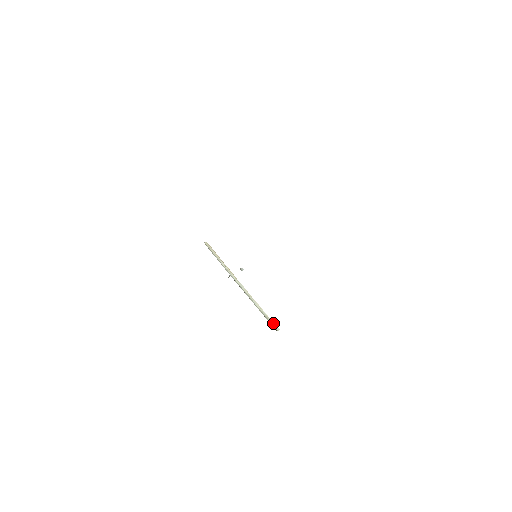
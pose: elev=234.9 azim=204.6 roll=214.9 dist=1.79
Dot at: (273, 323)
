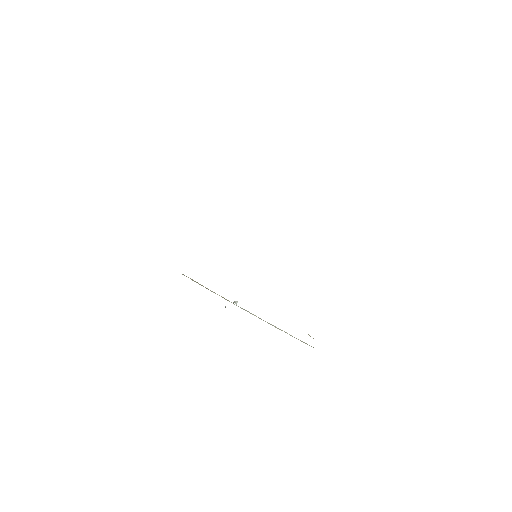
Dot at: (303, 342)
